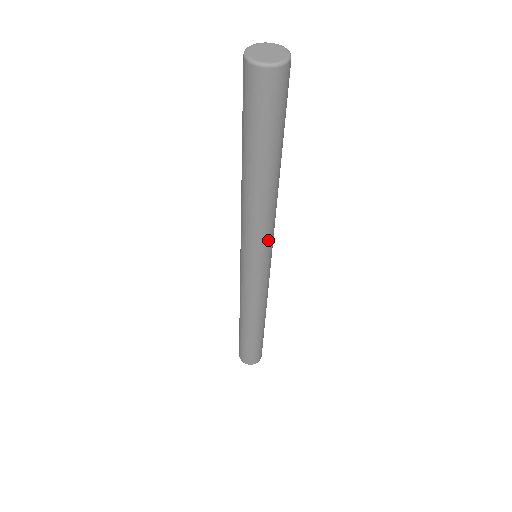
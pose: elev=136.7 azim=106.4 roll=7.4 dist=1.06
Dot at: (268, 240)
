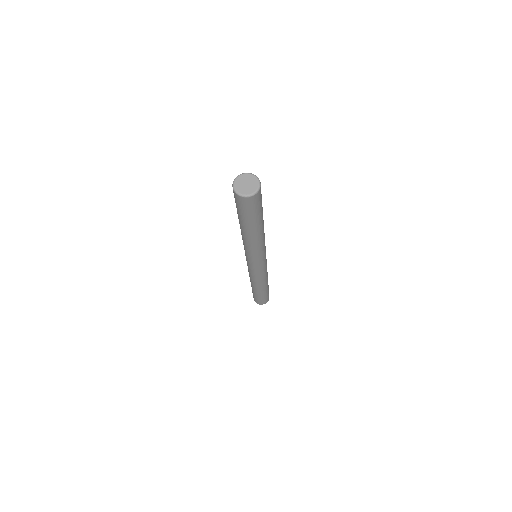
Dot at: (258, 255)
